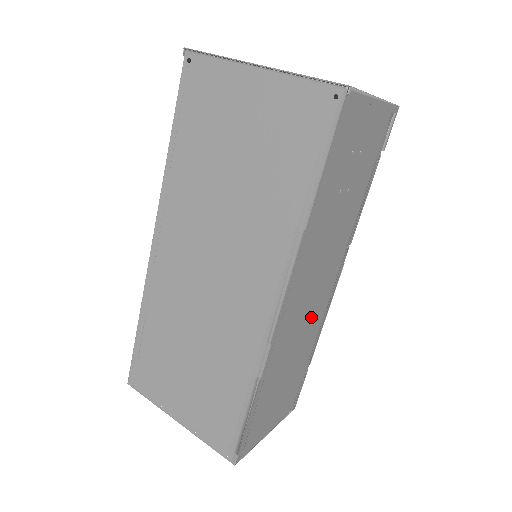
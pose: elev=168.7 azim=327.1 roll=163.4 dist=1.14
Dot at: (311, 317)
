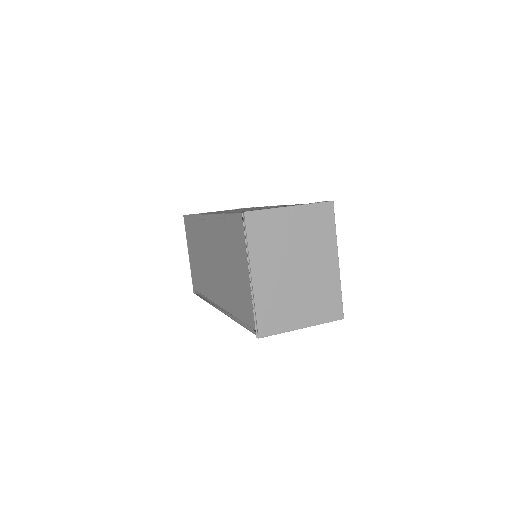
Dot at: occluded
